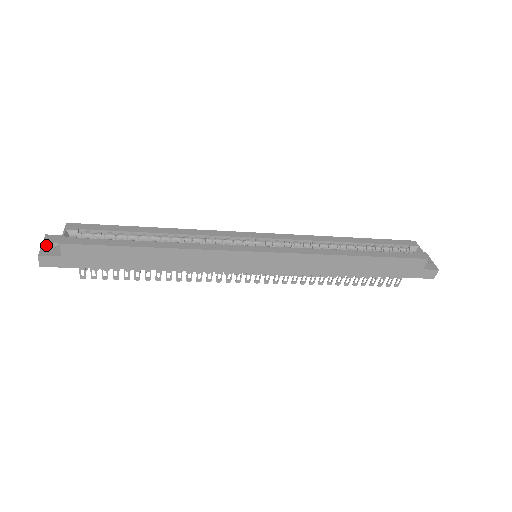
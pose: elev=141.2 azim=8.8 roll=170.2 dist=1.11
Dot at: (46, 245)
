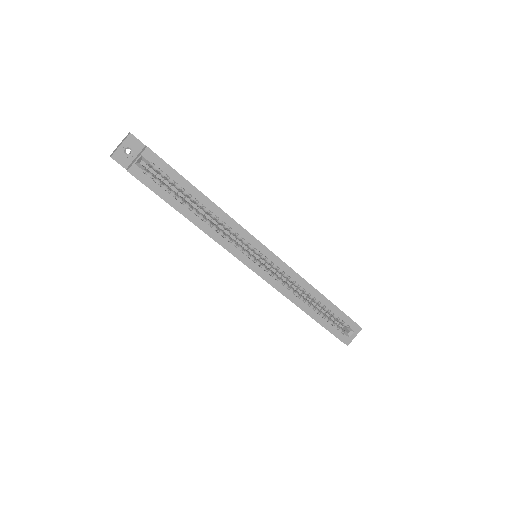
Dot at: (123, 148)
